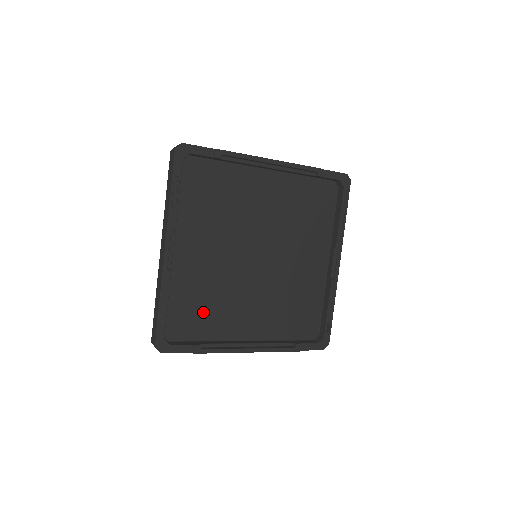
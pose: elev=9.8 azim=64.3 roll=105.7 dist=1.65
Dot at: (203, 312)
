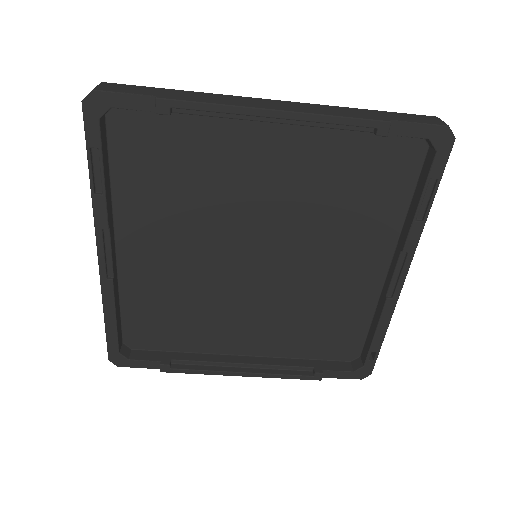
Dot at: (176, 322)
